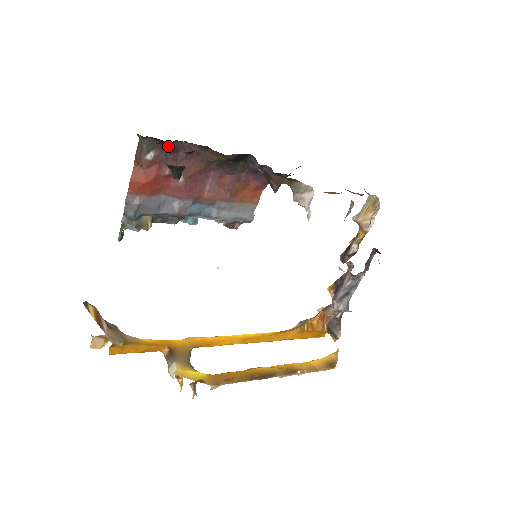
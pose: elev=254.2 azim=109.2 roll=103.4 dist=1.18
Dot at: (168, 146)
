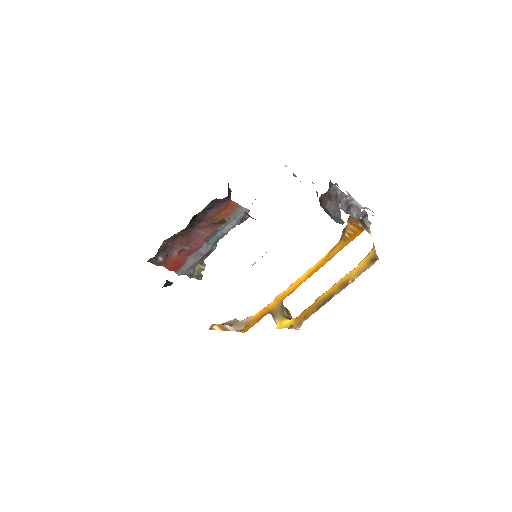
Dot at: (160, 251)
